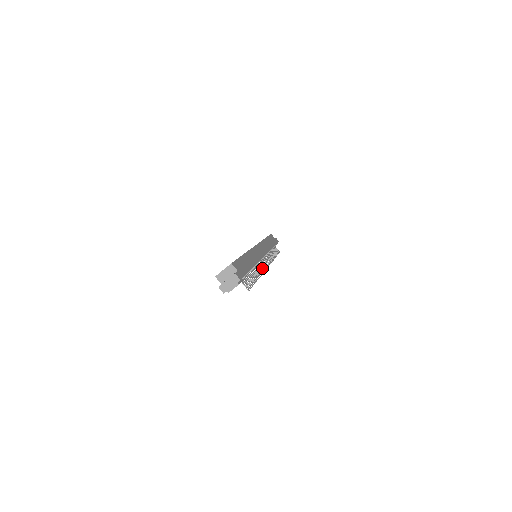
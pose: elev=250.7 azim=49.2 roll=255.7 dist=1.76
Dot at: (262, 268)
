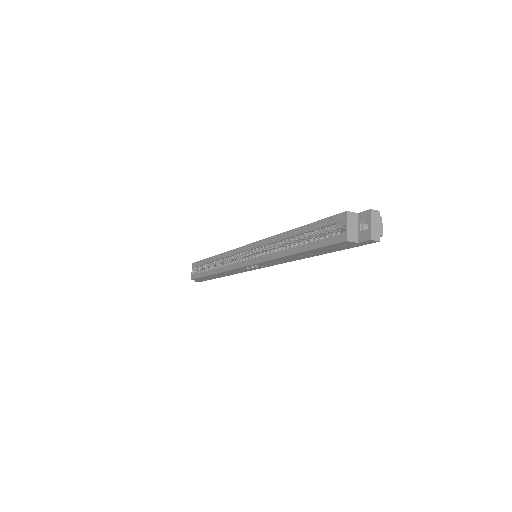
Dot at: occluded
